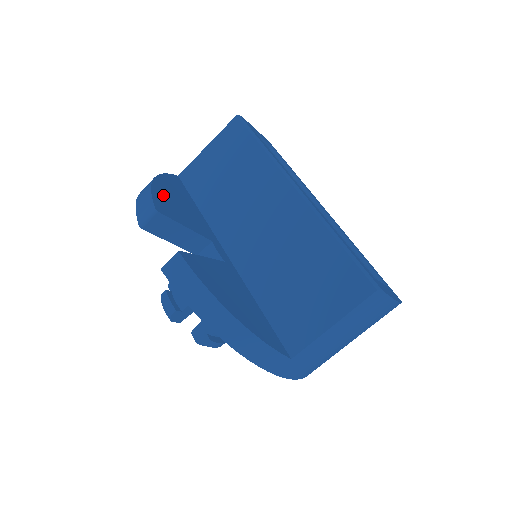
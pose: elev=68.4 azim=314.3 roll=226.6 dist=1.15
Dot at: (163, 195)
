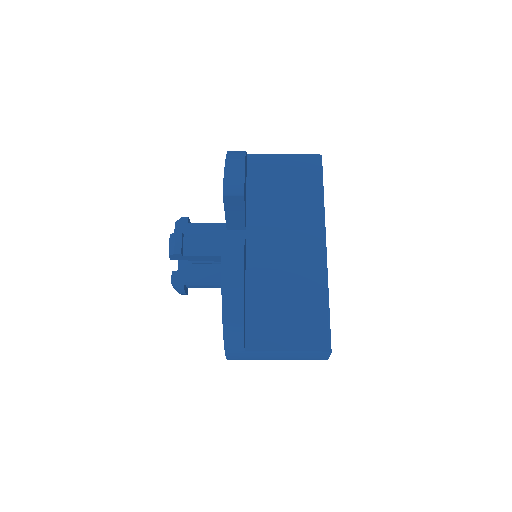
Dot at: occluded
